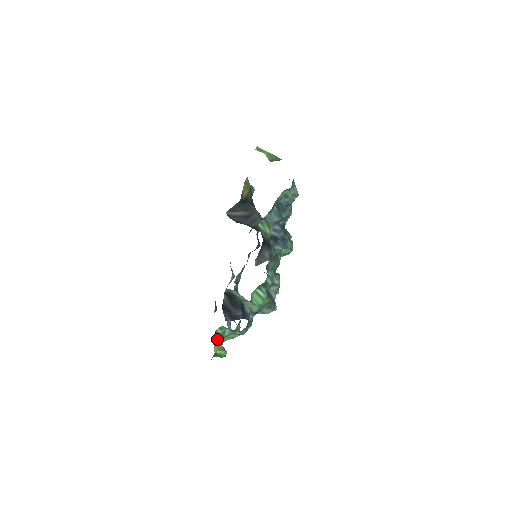
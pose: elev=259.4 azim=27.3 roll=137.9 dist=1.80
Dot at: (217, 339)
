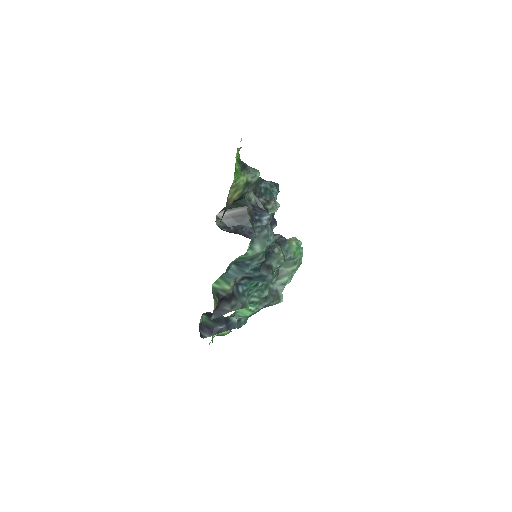
Dot at: occluded
